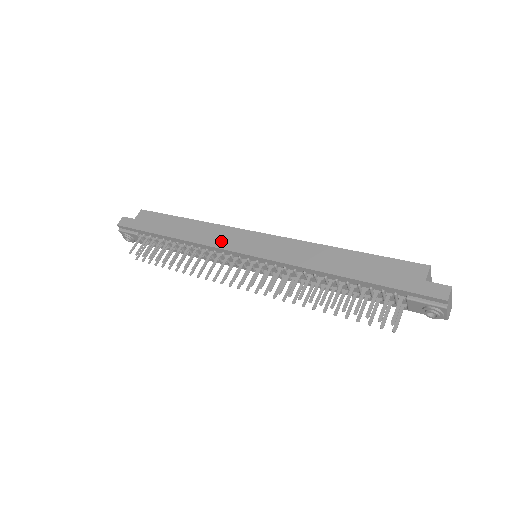
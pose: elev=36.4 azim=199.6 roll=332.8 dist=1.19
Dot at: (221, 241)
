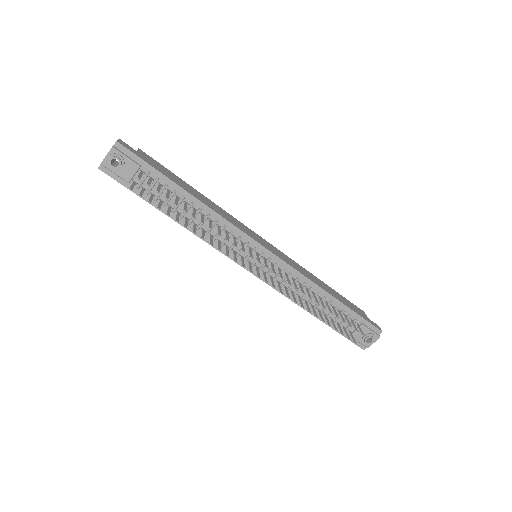
Dot at: (241, 227)
